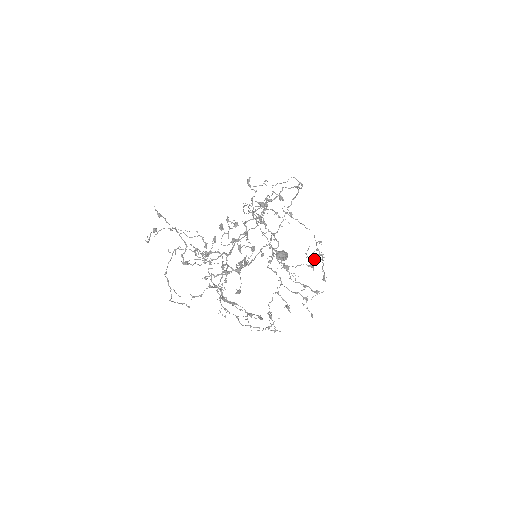
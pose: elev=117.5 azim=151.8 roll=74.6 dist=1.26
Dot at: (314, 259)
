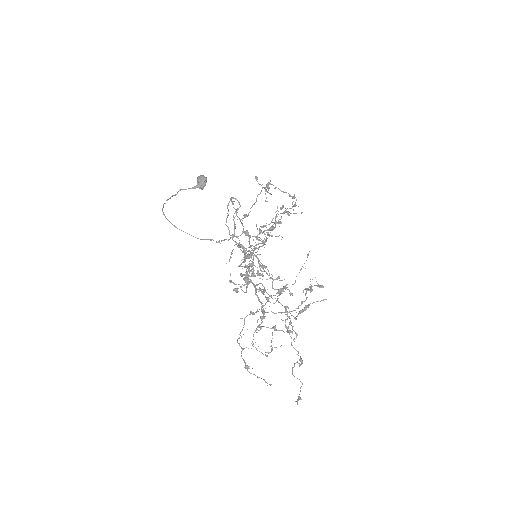
Dot at: (266, 191)
